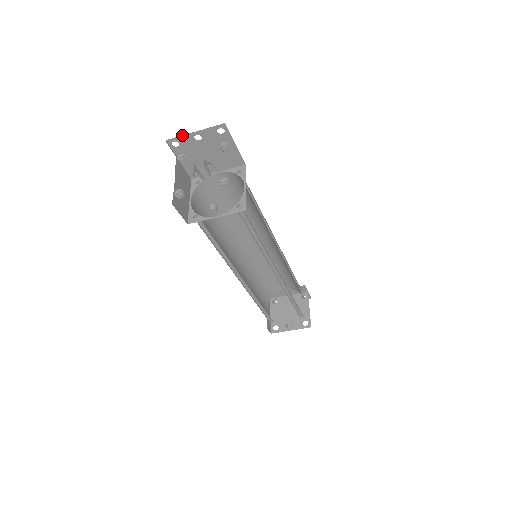
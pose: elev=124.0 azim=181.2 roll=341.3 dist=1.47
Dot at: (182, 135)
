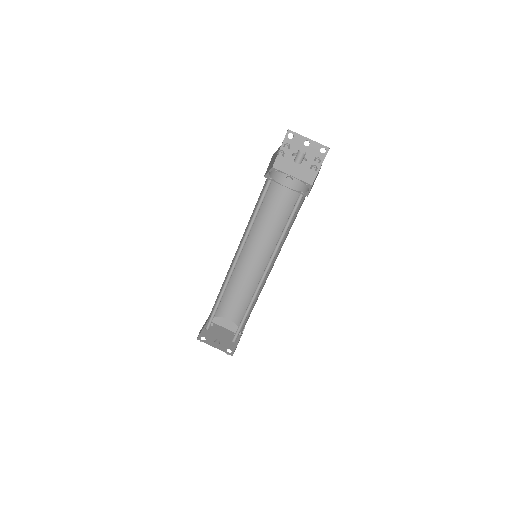
Dot at: occluded
